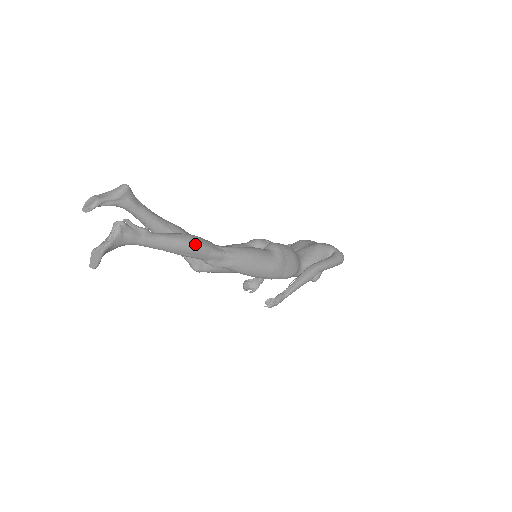
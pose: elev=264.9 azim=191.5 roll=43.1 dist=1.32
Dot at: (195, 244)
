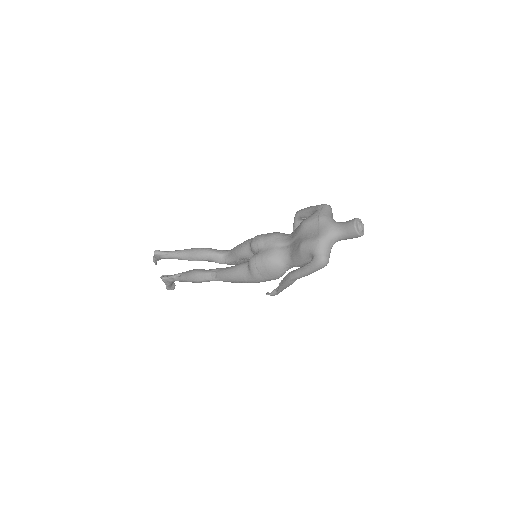
Dot at: (195, 281)
